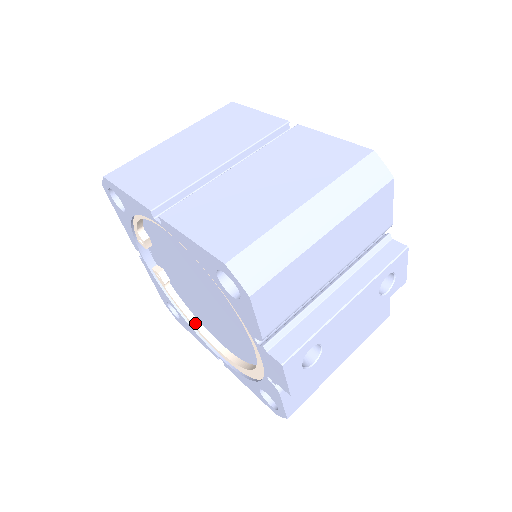
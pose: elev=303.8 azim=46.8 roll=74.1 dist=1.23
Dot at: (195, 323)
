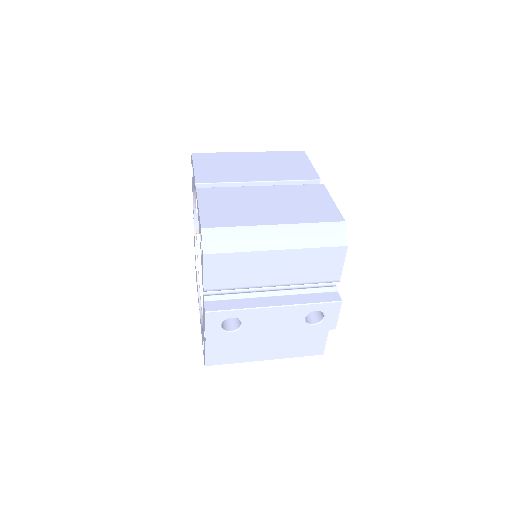
Dot at: (201, 281)
